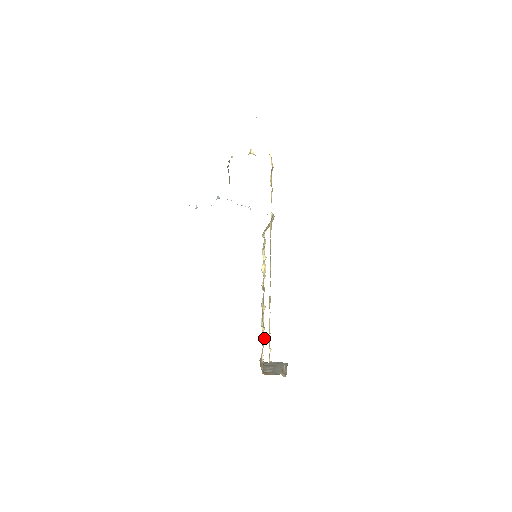
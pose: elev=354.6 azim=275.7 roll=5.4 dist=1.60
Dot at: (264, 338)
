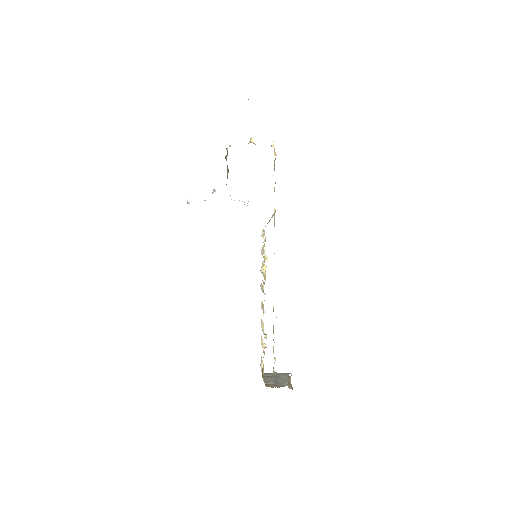
Dot at: (265, 346)
